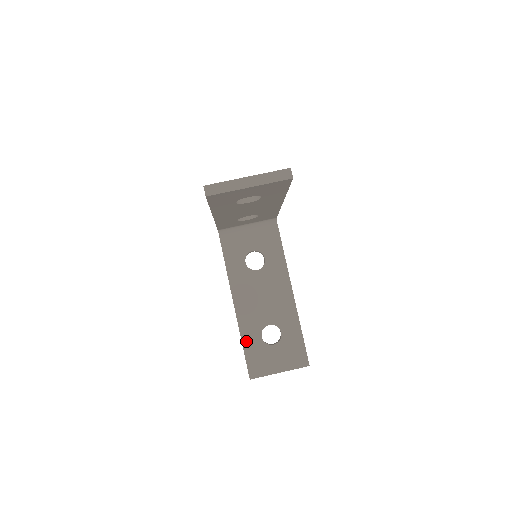
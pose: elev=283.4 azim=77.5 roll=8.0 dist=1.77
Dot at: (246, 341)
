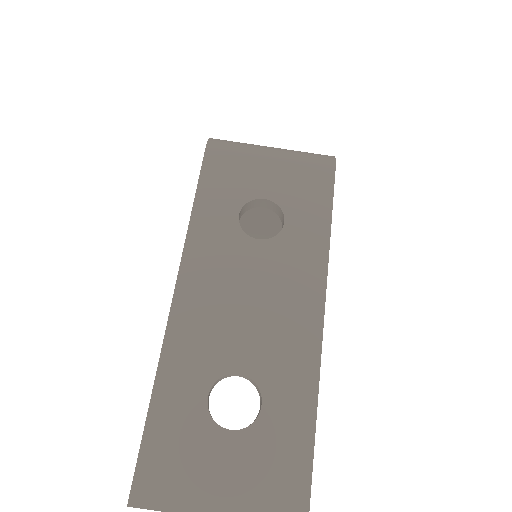
Dot at: occluded
